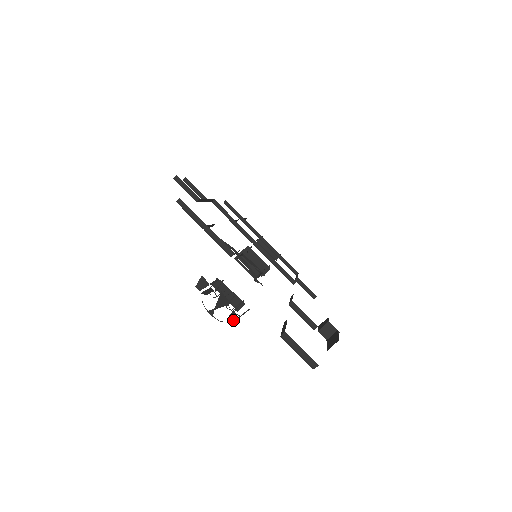
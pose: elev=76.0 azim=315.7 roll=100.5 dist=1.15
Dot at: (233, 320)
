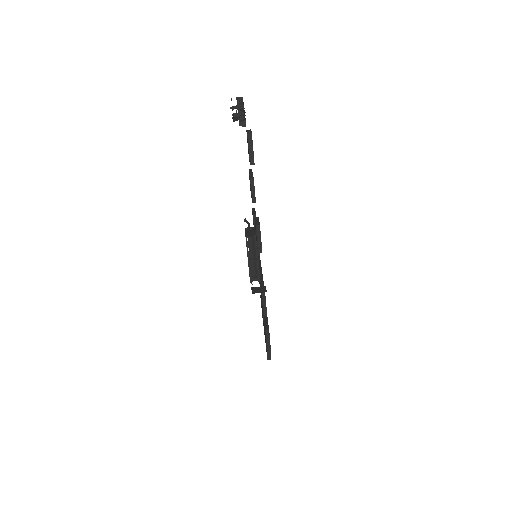
Dot at: (234, 118)
